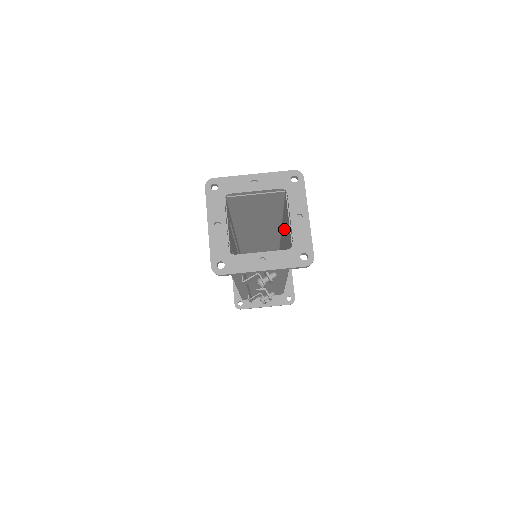
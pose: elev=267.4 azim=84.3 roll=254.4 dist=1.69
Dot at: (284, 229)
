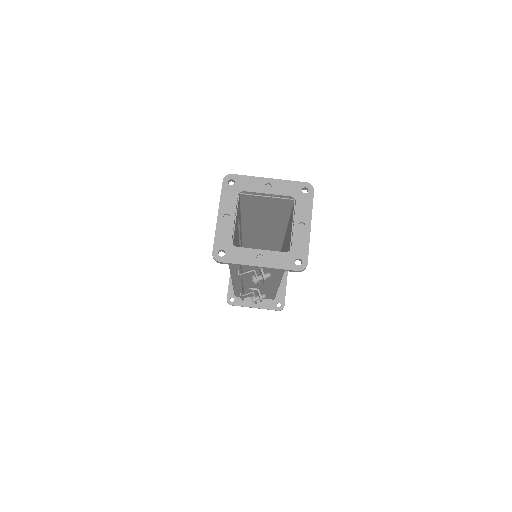
Dot at: occluded
